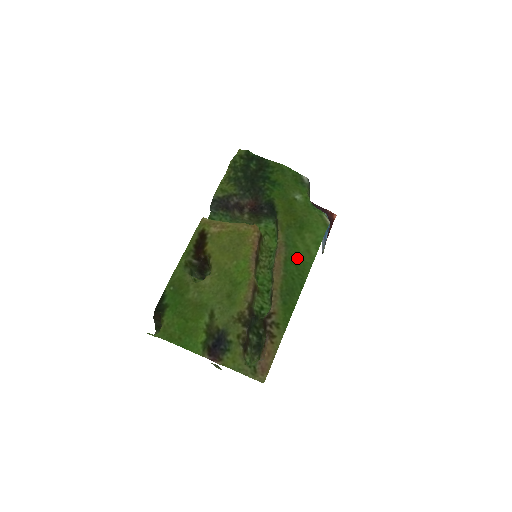
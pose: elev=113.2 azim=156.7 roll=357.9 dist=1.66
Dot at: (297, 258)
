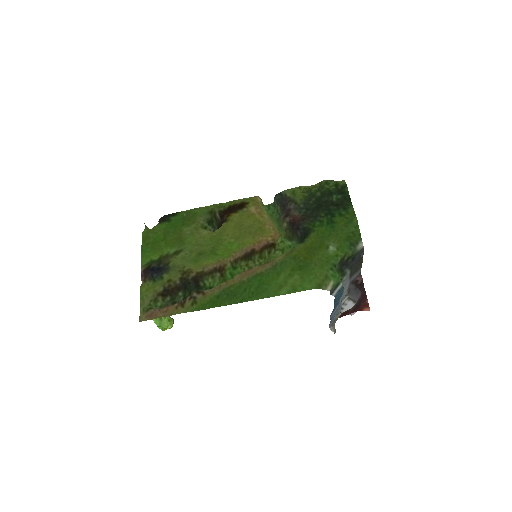
Dot at: (268, 282)
